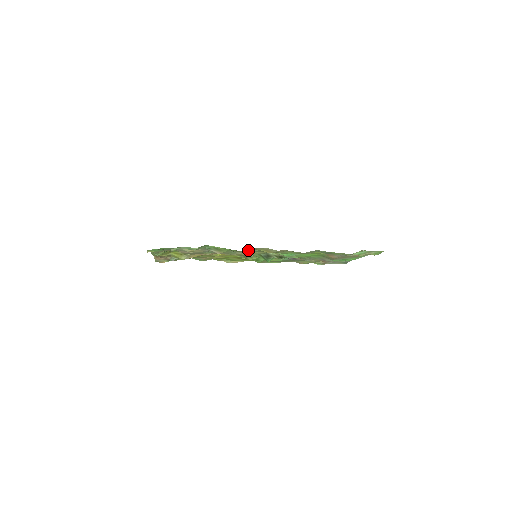
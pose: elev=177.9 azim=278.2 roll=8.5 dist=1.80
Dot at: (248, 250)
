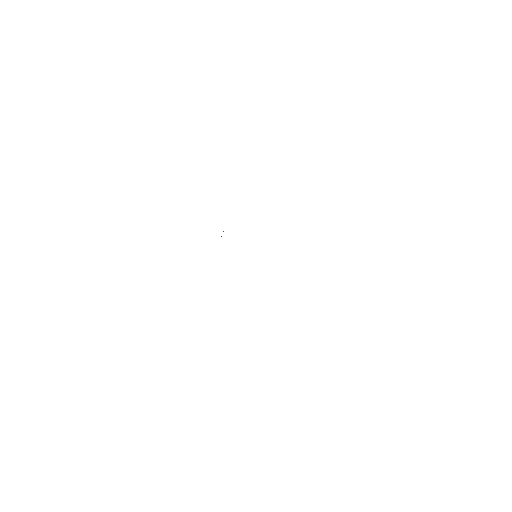
Dot at: occluded
